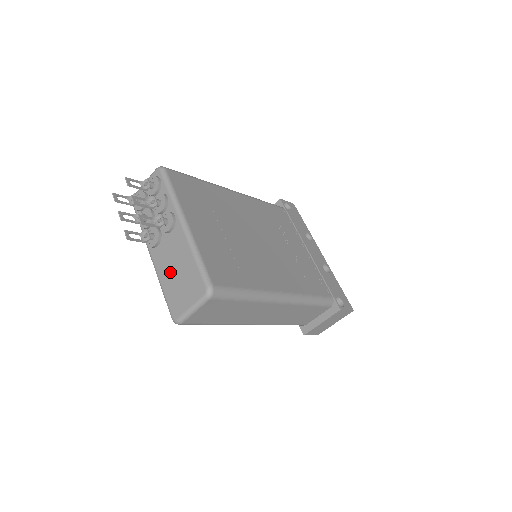
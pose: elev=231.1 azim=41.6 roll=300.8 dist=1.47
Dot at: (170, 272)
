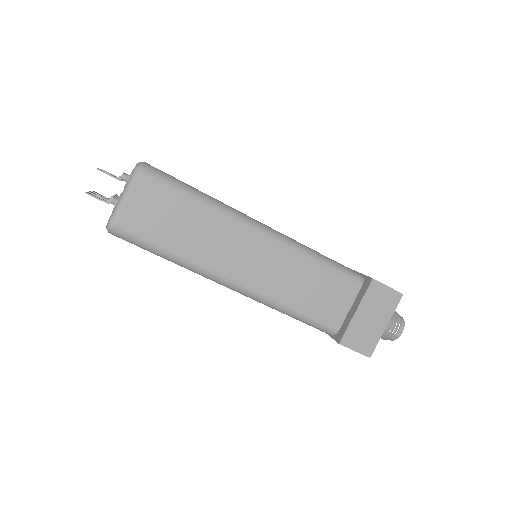
Dot at: occluded
